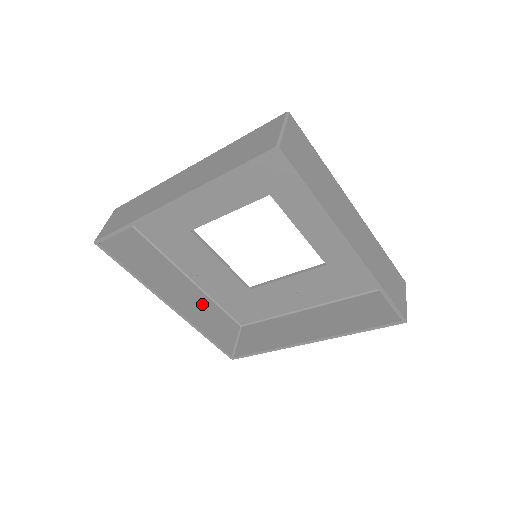
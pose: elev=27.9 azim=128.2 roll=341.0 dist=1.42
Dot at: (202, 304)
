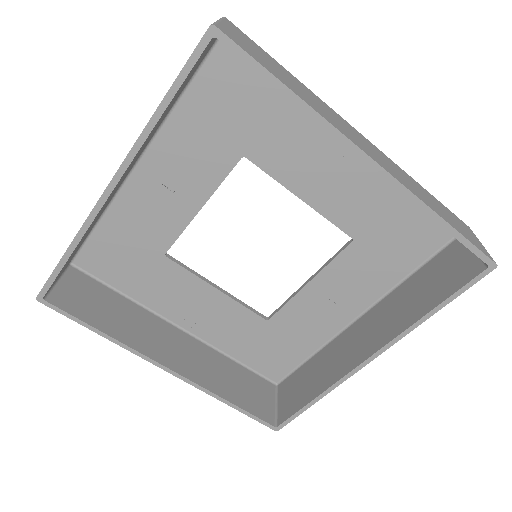
Dot at: (213, 362)
